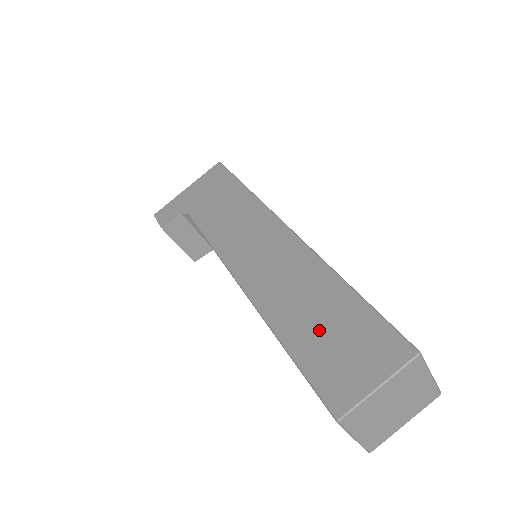
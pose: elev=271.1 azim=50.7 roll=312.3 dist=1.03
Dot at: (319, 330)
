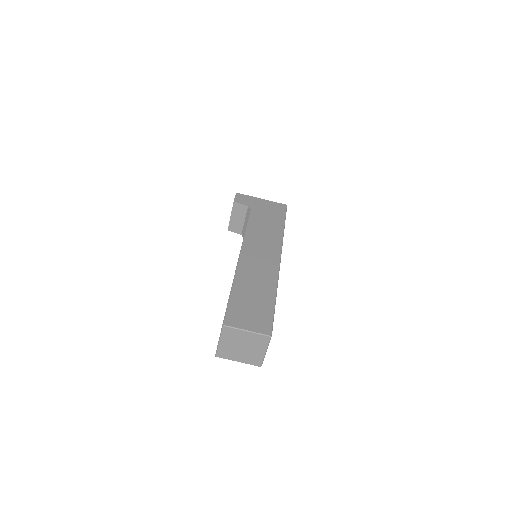
Dot at: (249, 298)
